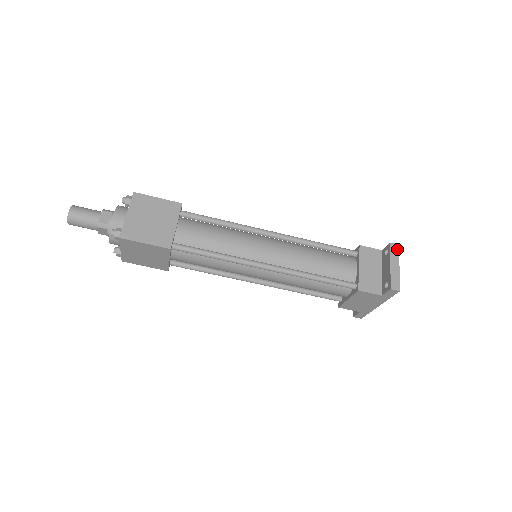
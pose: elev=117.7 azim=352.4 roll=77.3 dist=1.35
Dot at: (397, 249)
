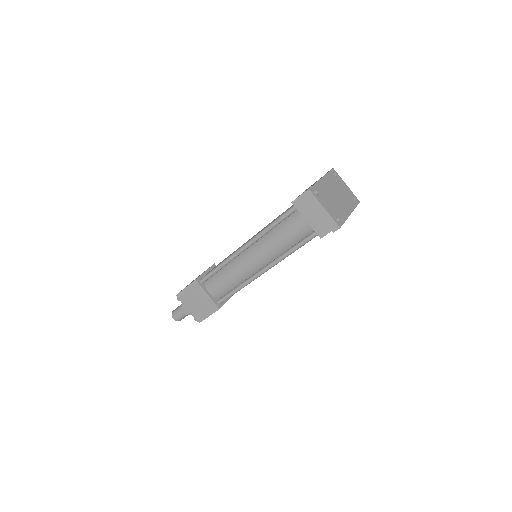
Dot at: (311, 195)
